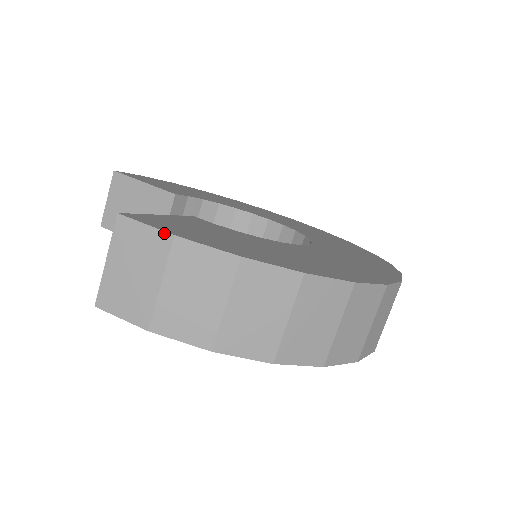
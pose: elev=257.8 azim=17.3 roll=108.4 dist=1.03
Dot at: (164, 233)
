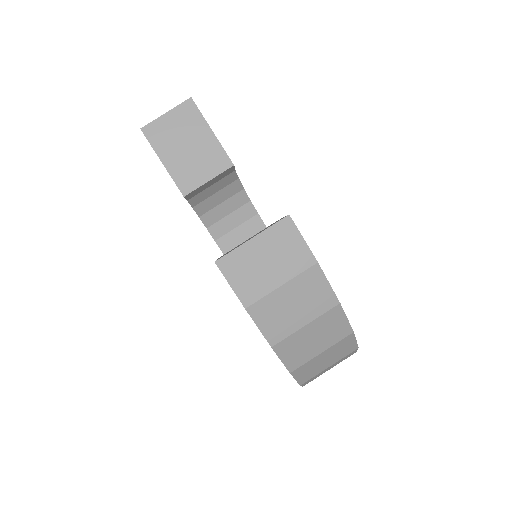
Dot at: (312, 255)
